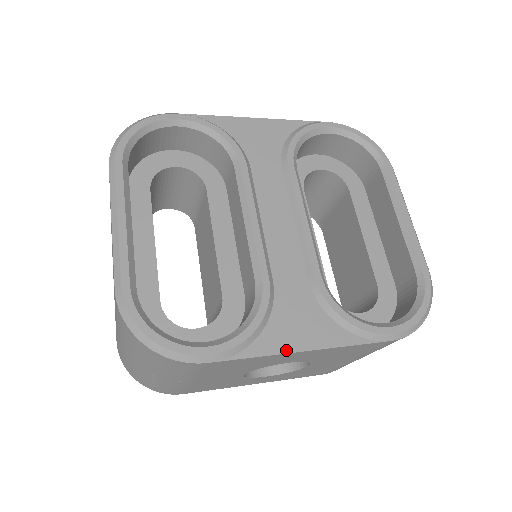
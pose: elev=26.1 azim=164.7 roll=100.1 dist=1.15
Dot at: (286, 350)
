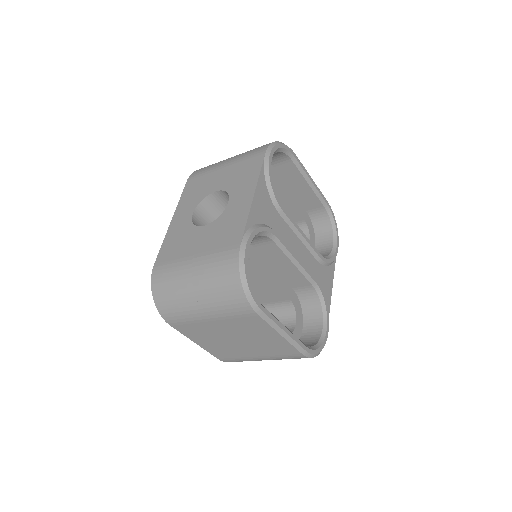
Dot at: occluded
